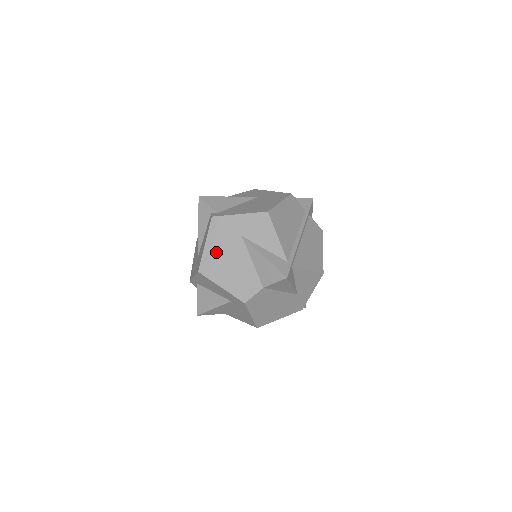
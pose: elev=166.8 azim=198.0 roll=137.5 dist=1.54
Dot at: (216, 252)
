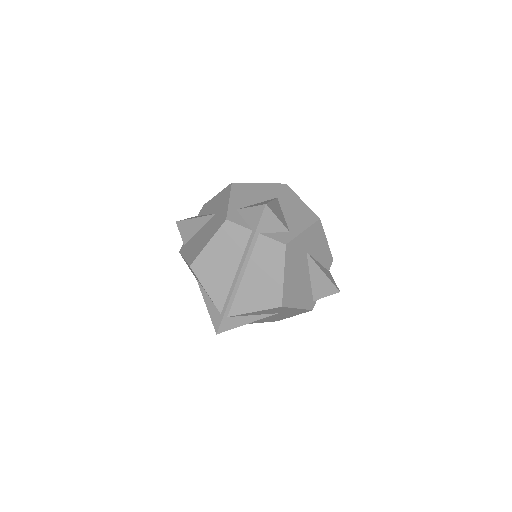
Dot at: occluded
